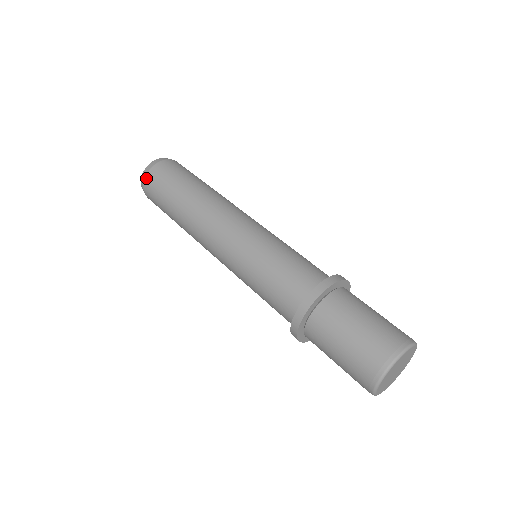
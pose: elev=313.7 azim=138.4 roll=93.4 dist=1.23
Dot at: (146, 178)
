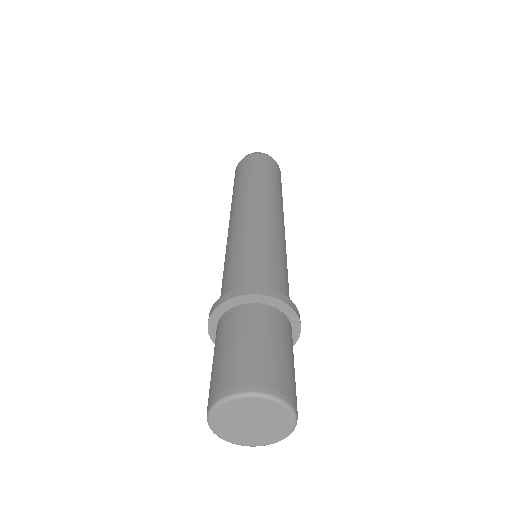
Dot at: (237, 166)
